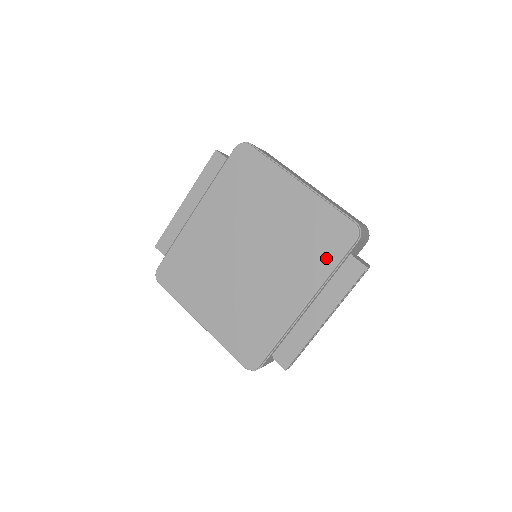
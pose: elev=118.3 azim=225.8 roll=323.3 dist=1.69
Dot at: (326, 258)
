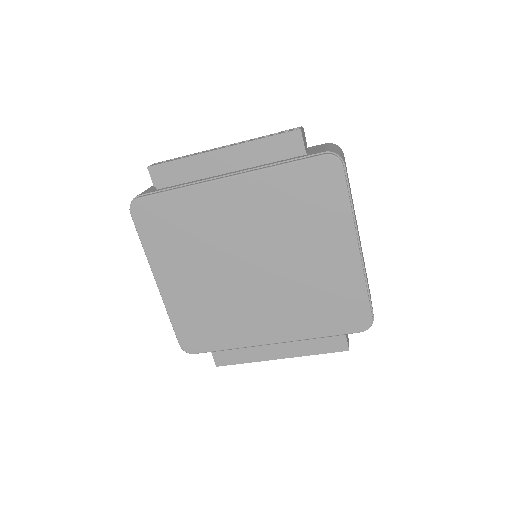
Dot at: (324, 325)
